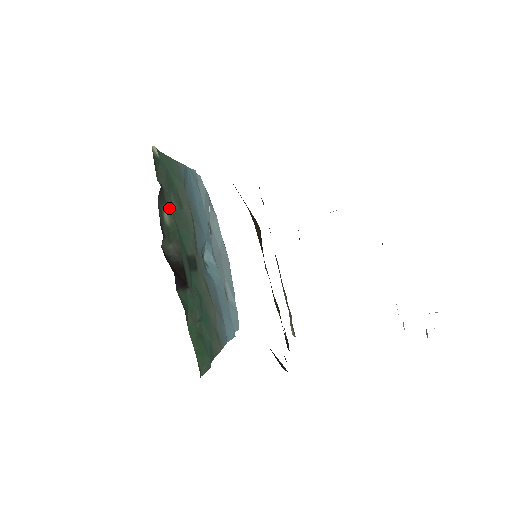
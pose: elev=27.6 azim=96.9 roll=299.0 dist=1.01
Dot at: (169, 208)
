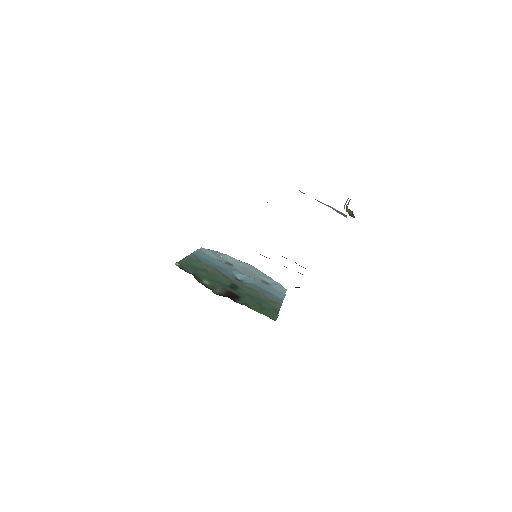
Dot at: (203, 278)
